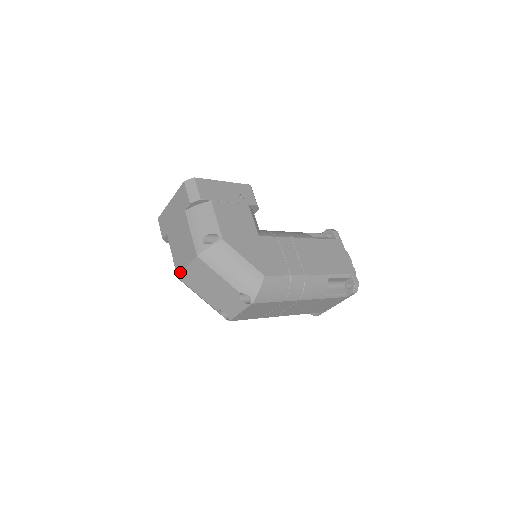
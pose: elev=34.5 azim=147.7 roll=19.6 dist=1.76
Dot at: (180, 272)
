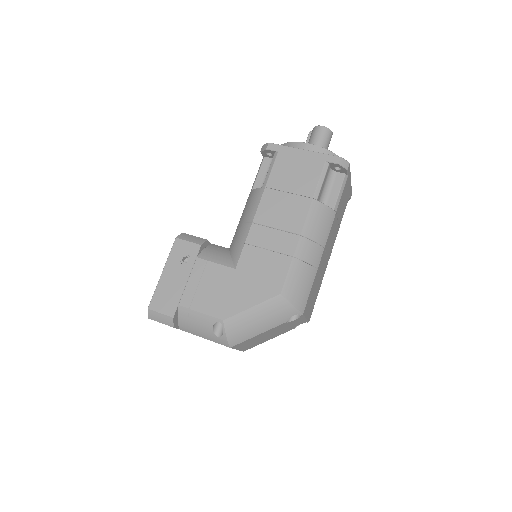
Dot at: occluded
